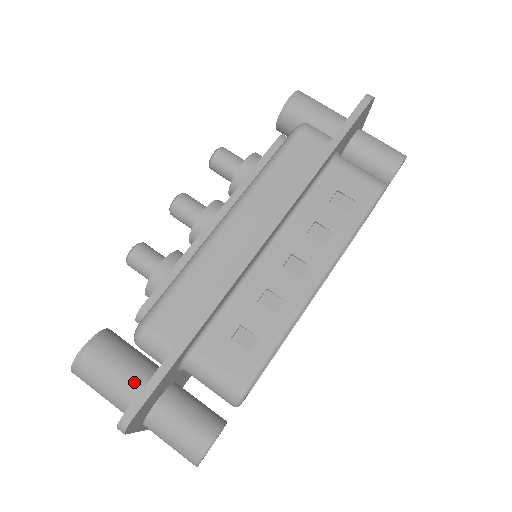
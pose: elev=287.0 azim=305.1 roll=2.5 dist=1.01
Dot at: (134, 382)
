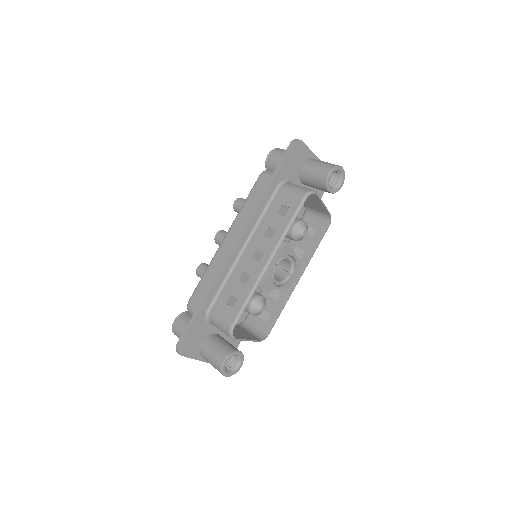
Dot at: occluded
